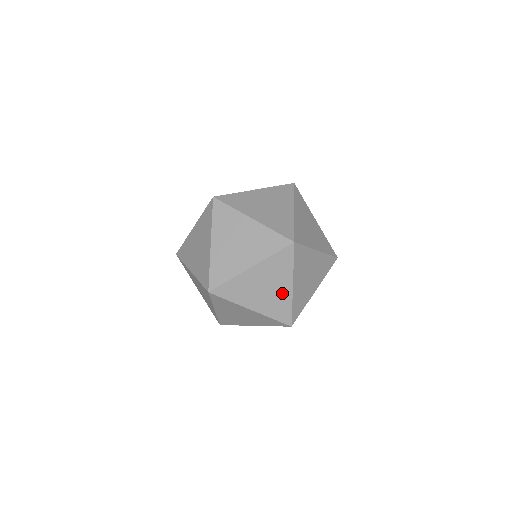
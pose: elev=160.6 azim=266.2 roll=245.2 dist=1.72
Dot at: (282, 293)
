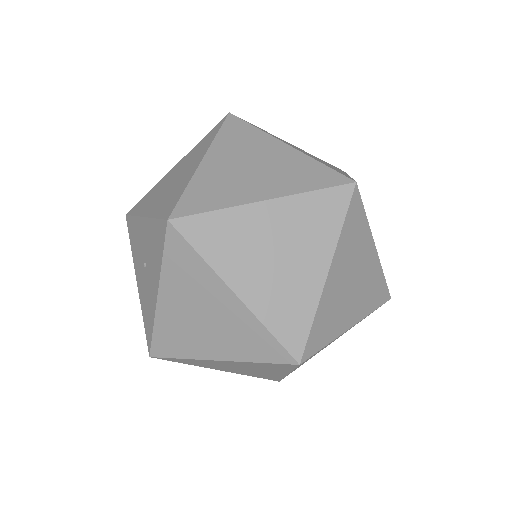
Dot at: occluded
